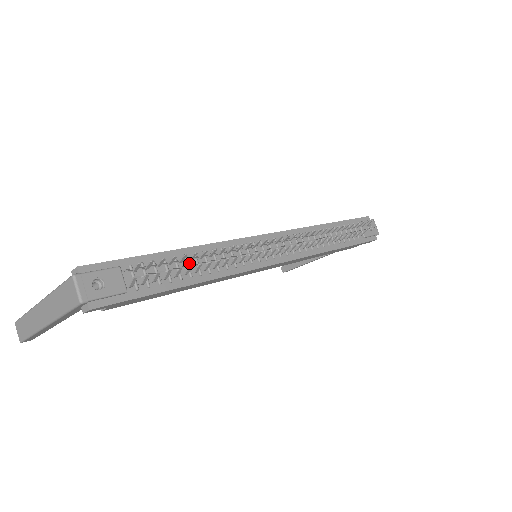
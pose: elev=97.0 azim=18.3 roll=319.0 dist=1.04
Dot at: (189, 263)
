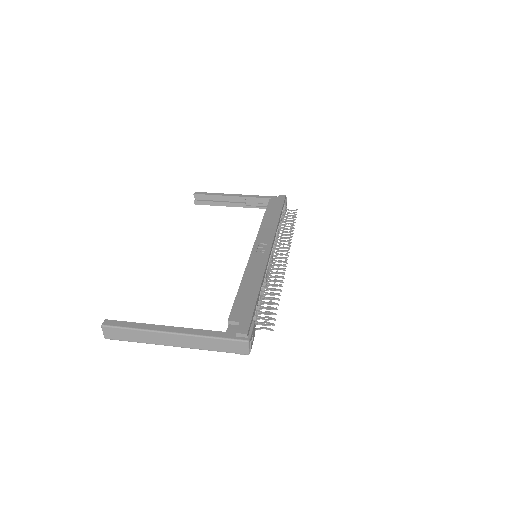
Dot at: (261, 295)
